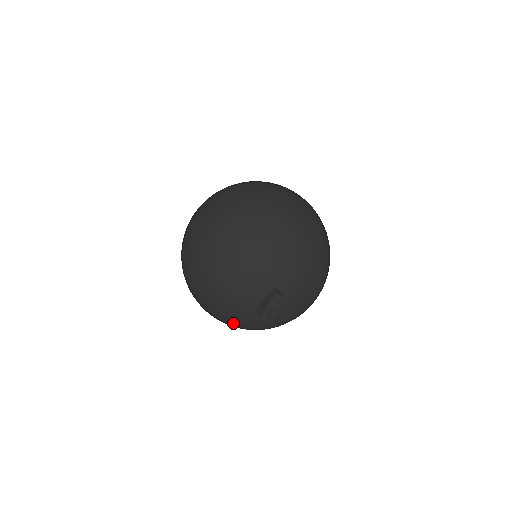
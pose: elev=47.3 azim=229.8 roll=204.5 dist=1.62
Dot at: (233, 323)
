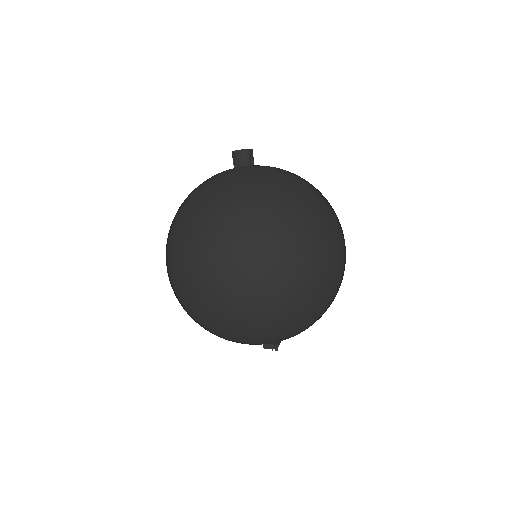
Dot at: occluded
